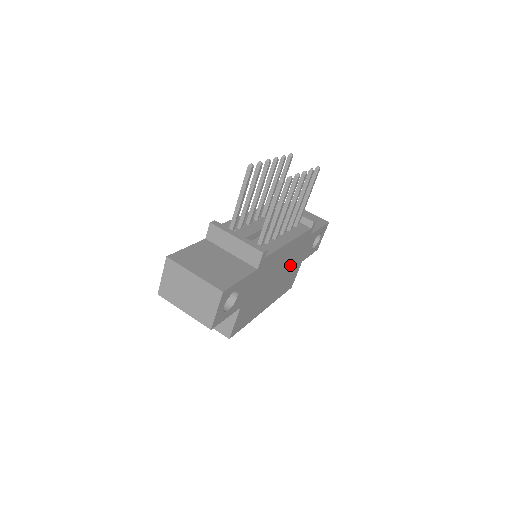
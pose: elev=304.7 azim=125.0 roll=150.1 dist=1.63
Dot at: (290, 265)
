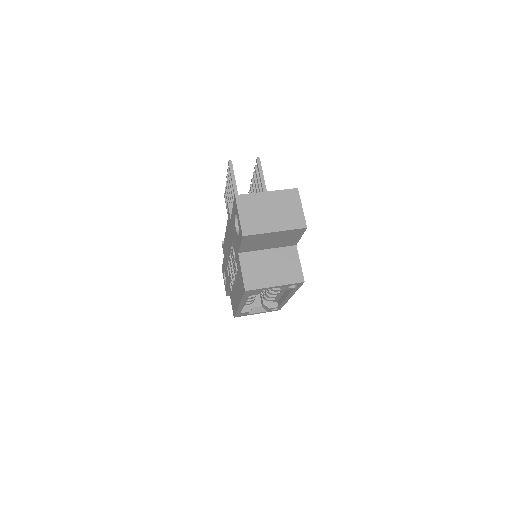
Dot at: occluded
